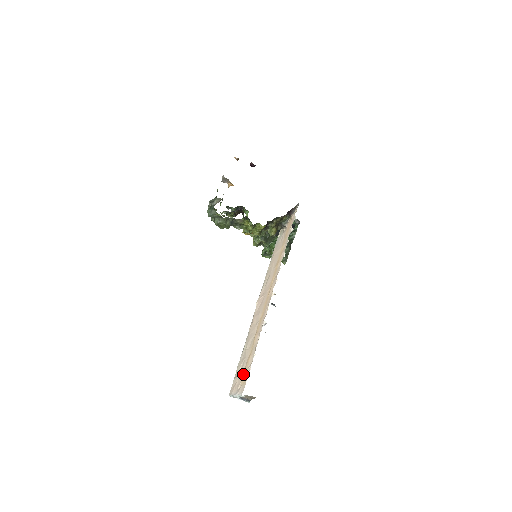
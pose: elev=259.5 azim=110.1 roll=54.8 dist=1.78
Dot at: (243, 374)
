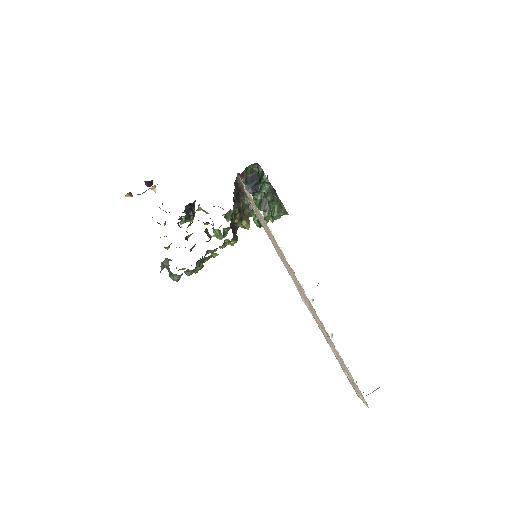
Dot at: occluded
